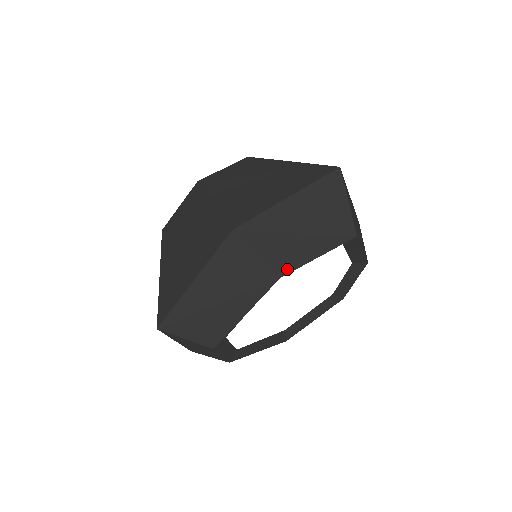
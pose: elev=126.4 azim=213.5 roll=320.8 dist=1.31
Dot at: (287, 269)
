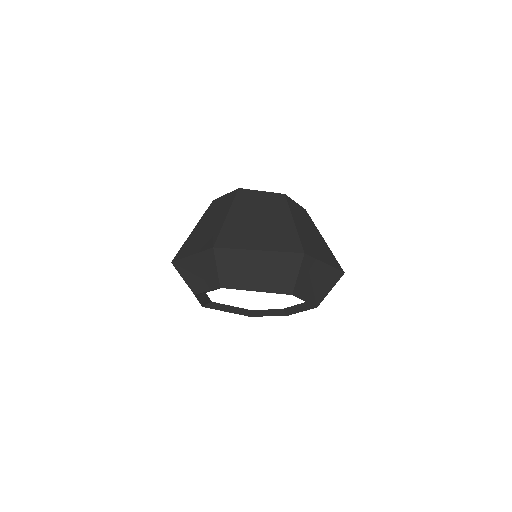
Dot at: (296, 294)
